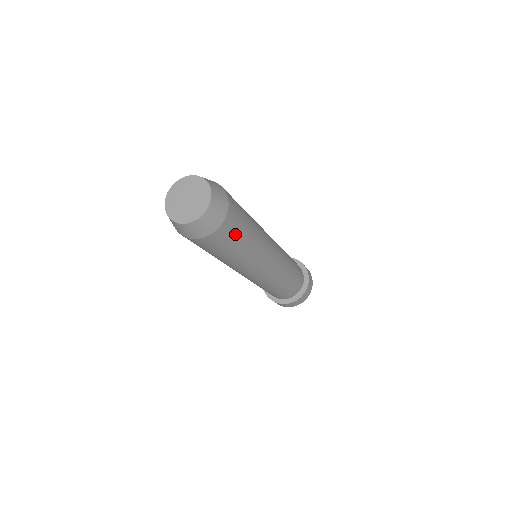
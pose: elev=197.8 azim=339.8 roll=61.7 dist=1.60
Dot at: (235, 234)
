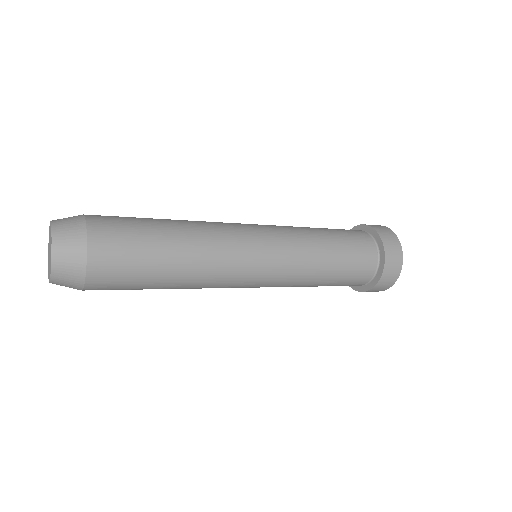
Dot at: (124, 288)
